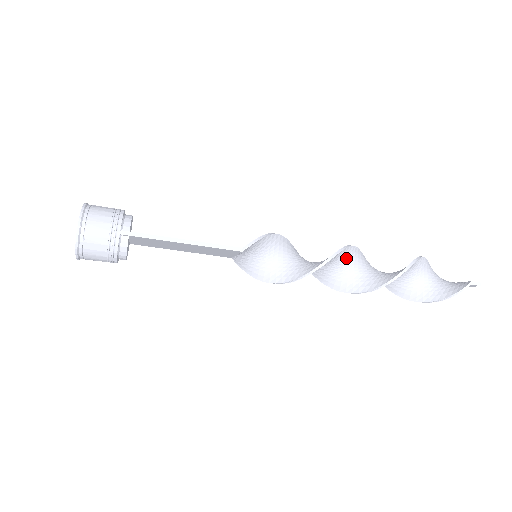
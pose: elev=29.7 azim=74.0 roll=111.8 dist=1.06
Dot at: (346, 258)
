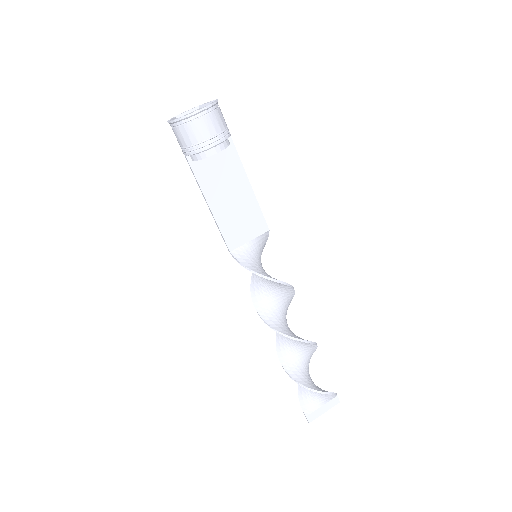
Dot at: occluded
